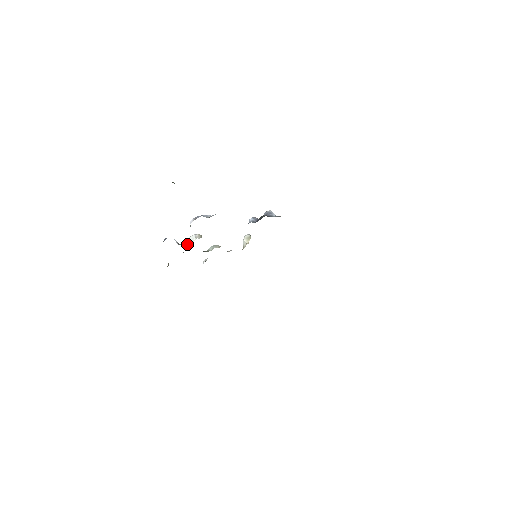
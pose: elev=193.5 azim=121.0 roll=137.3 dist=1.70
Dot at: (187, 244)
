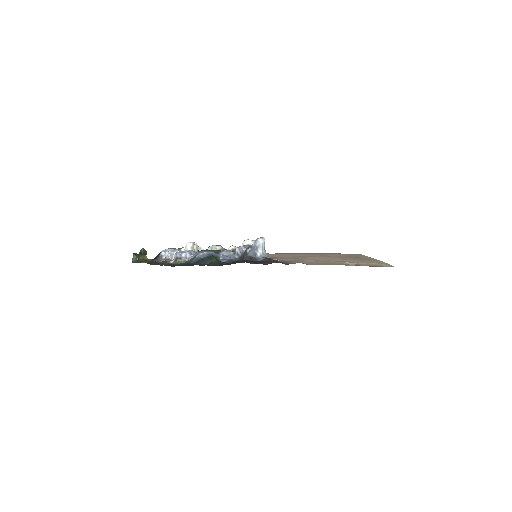
Dot at: occluded
